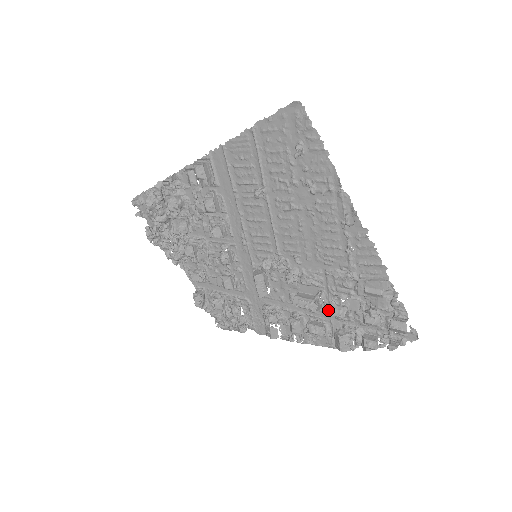
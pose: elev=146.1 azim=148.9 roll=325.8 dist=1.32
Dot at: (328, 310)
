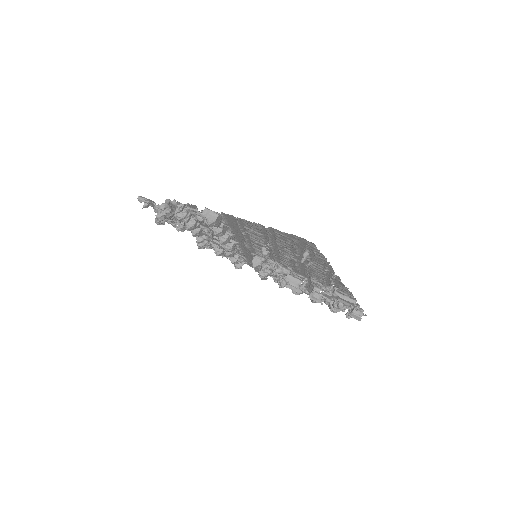
Dot at: (308, 286)
